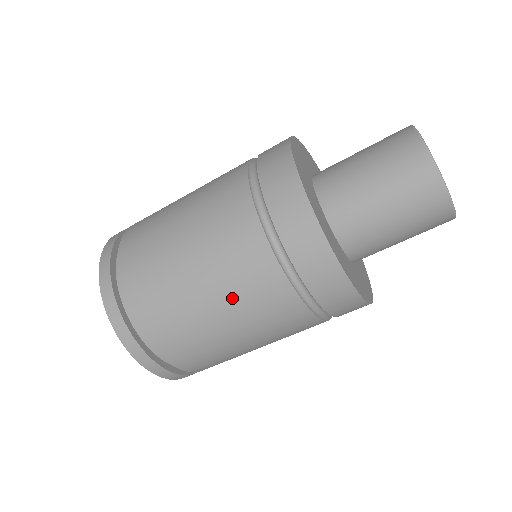
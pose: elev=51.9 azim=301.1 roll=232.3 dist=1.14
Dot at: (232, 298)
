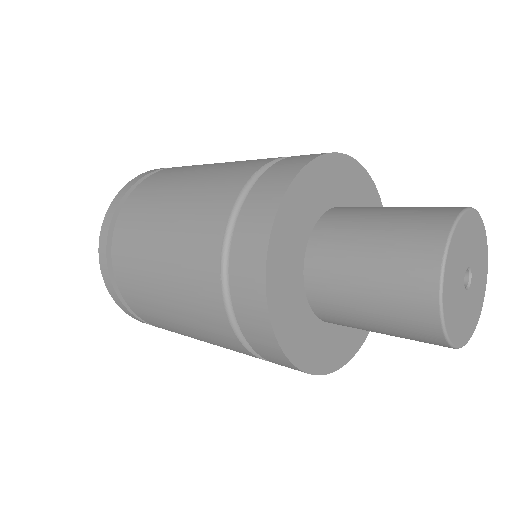
Dot at: occluded
